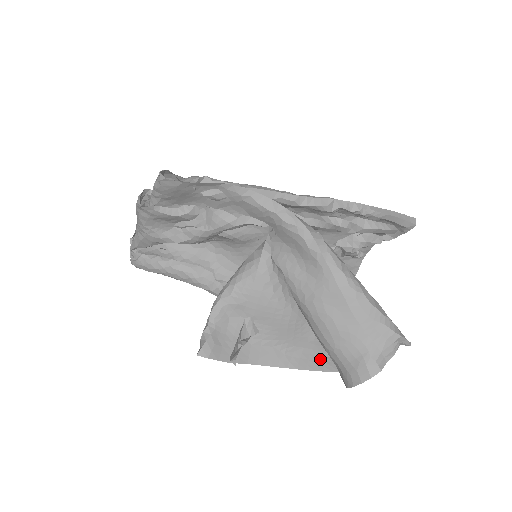
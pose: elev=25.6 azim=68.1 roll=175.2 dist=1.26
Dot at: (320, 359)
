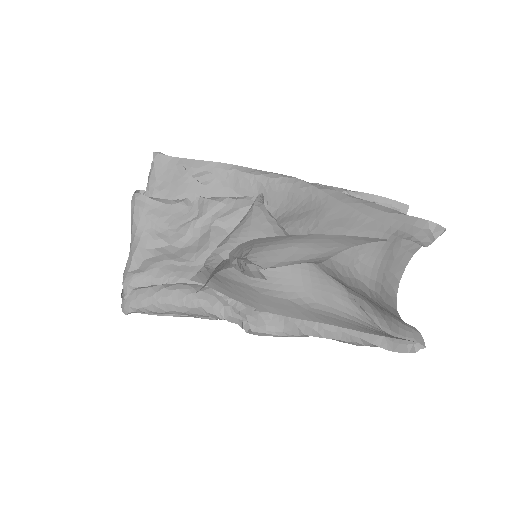
Dot at: (358, 324)
